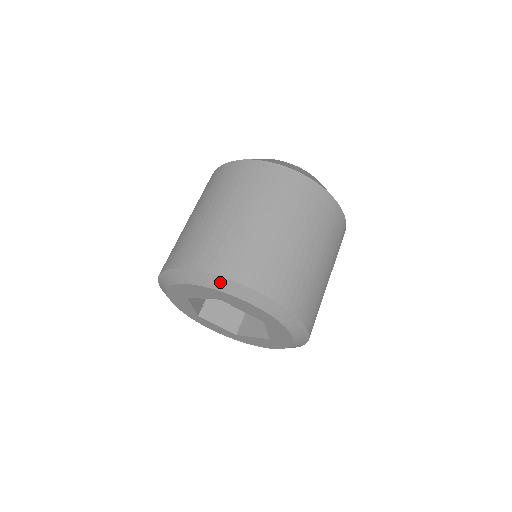
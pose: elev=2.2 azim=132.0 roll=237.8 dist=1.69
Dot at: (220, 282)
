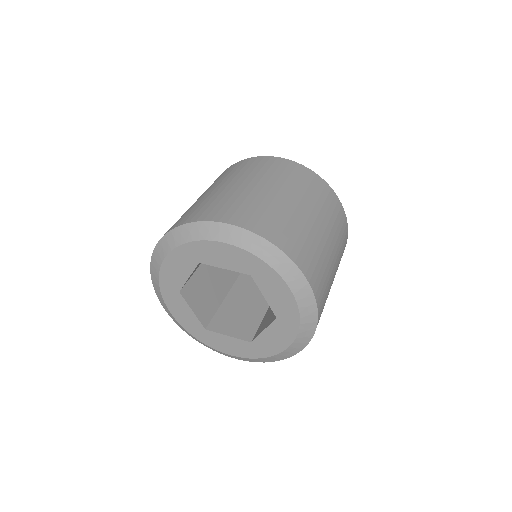
Dot at: (274, 254)
